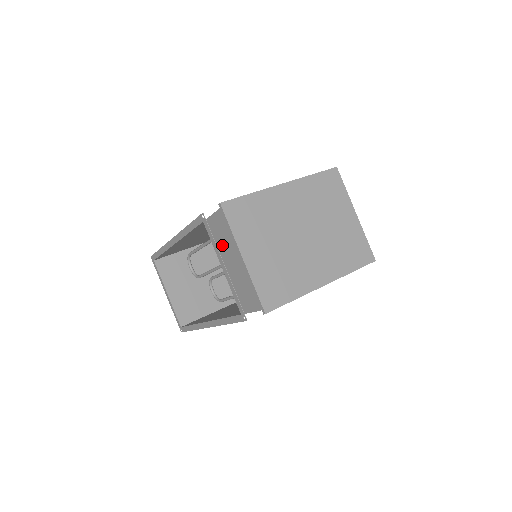
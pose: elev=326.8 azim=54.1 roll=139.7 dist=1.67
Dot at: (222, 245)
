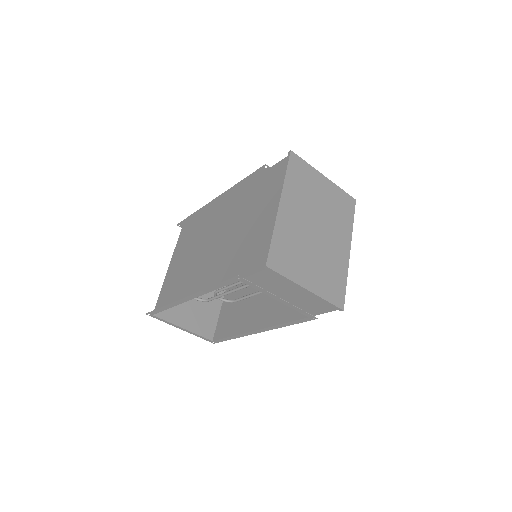
Dot at: (273, 288)
